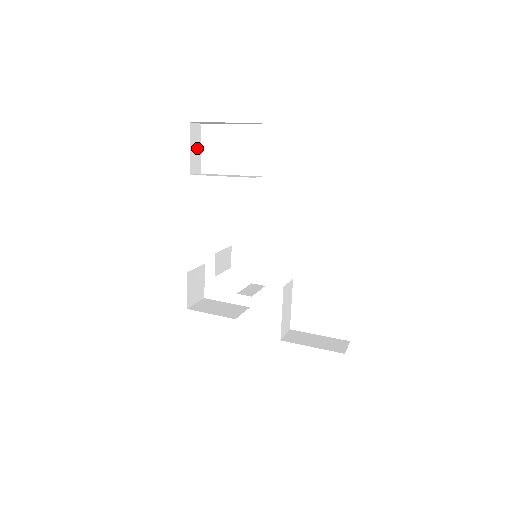
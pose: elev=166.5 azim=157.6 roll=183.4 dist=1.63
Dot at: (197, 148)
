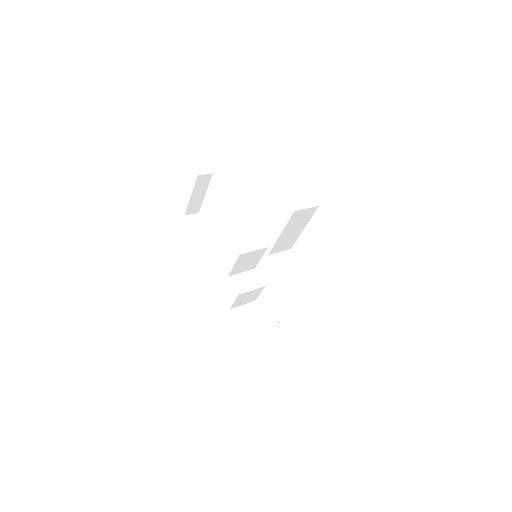
Dot at: (203, 228)
